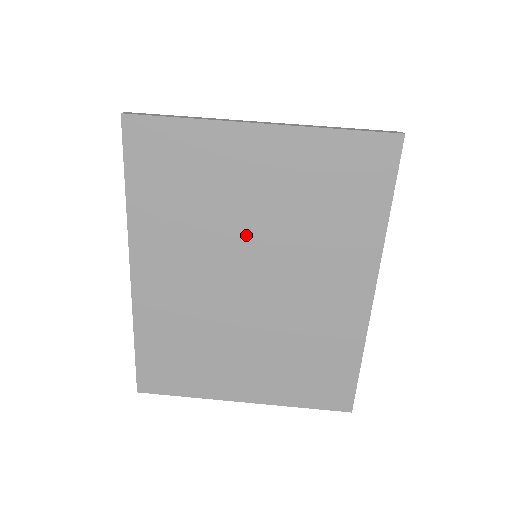
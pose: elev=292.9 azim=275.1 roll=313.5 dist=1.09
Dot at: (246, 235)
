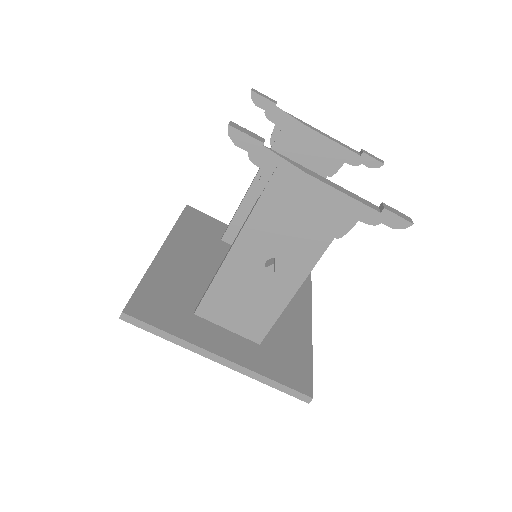
Dot at: occluded
